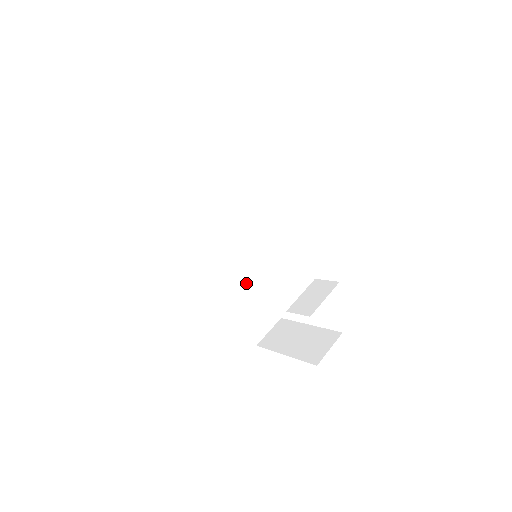
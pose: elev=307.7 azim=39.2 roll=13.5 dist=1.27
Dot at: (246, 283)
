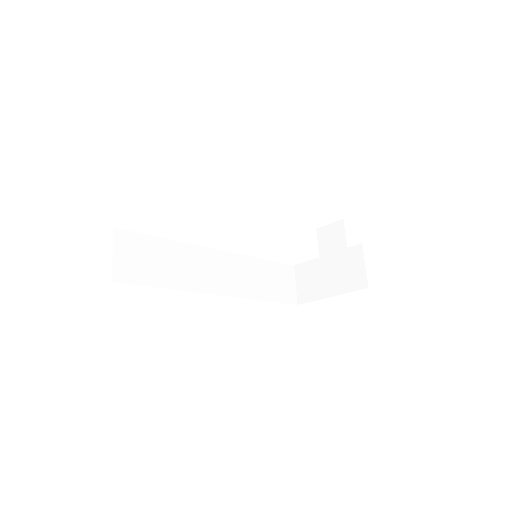
Dot at: (251, 271)
